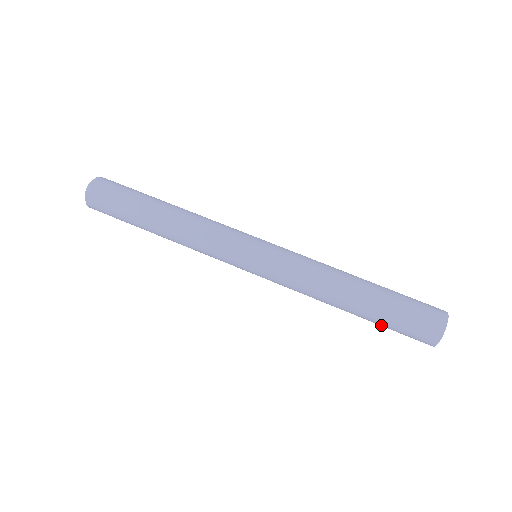
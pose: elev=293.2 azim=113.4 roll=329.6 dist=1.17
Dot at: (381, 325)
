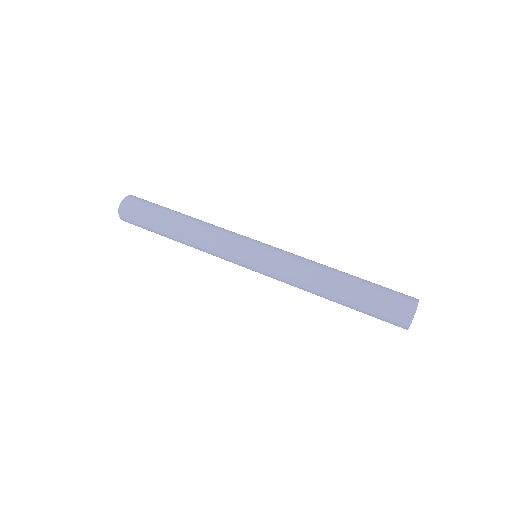
Dot at: (362, 311)
